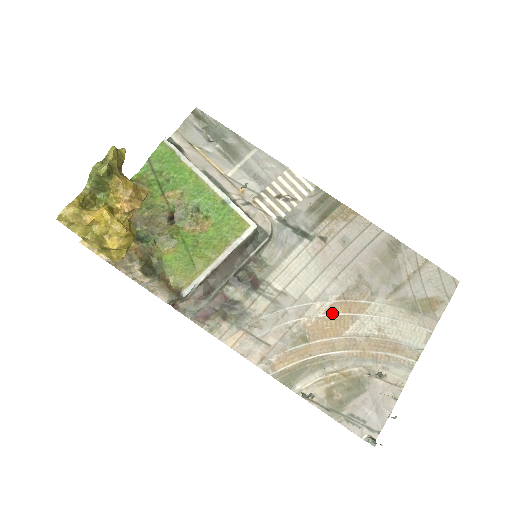
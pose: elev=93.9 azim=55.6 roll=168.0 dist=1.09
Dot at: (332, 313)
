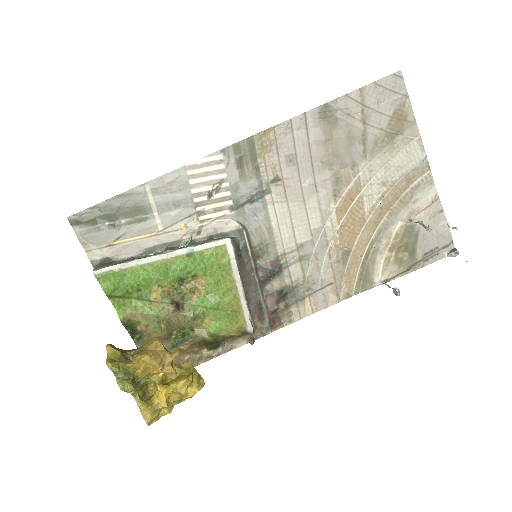
Dot at: (343, 216)
